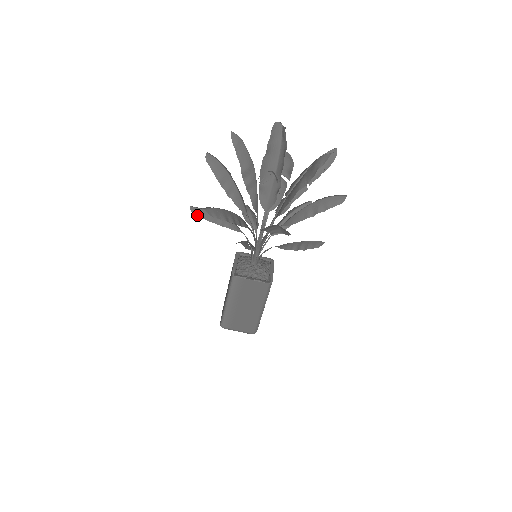
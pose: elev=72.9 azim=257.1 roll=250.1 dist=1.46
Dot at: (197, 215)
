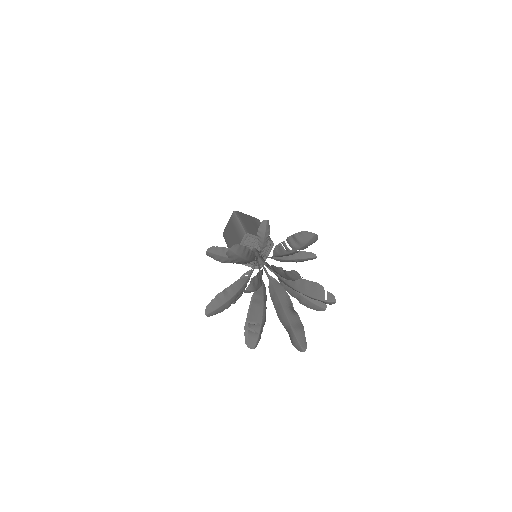
Dot at: (211, 257)
